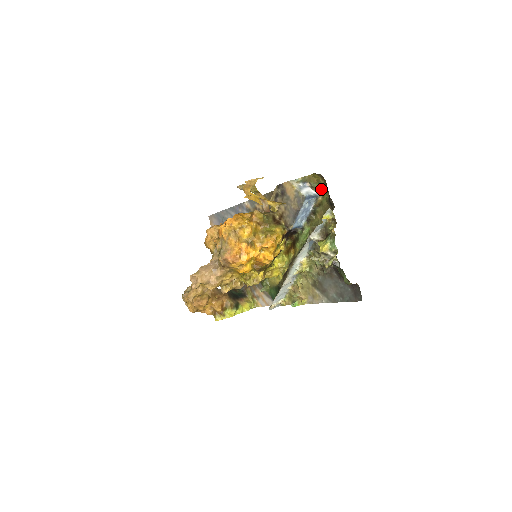
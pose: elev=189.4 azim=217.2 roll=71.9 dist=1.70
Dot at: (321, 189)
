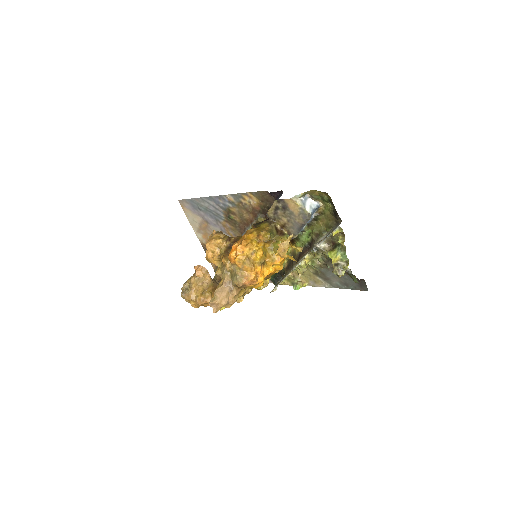
Dot at: (323, 200)
